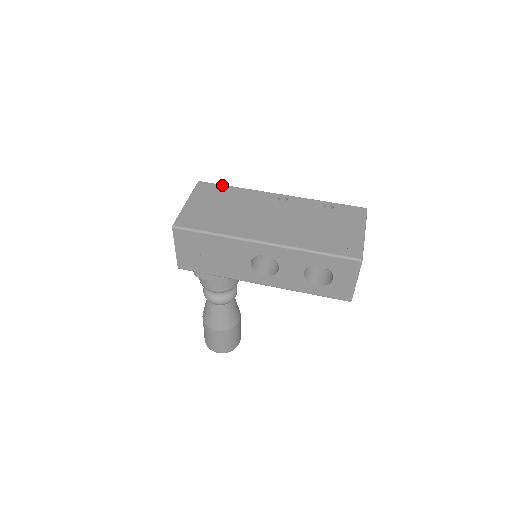
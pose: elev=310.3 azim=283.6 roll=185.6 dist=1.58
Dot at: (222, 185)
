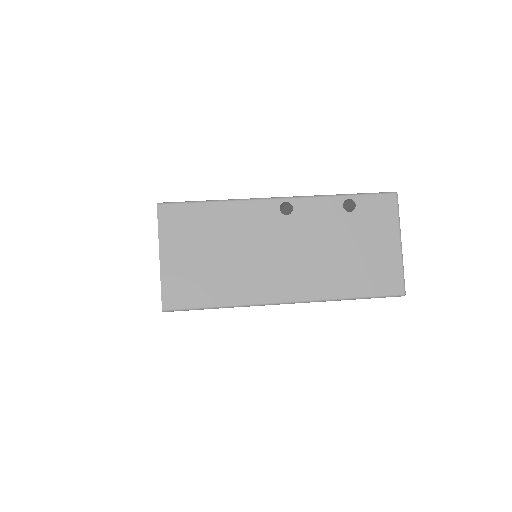
Dot at: (194, 204)
